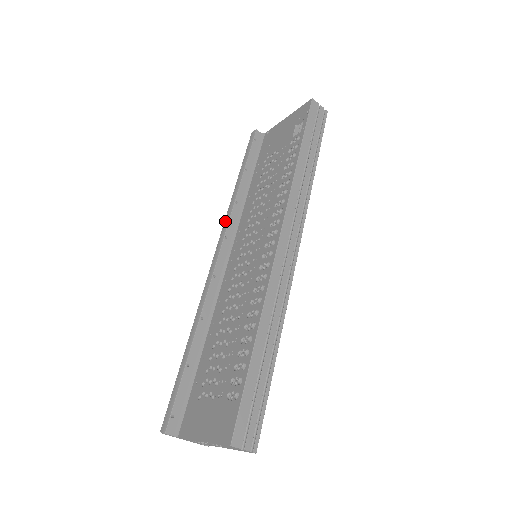
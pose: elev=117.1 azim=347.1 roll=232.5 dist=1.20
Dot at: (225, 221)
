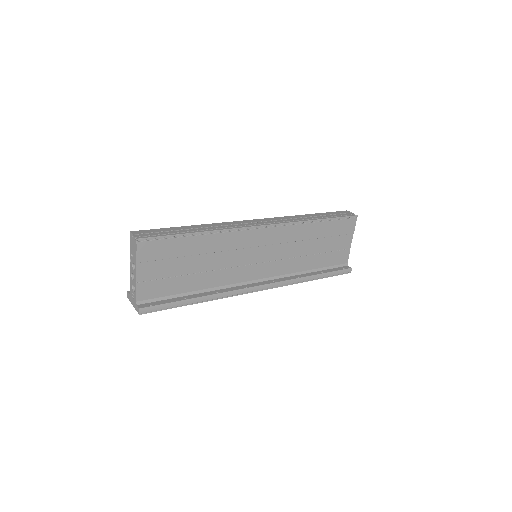
Dot at: occluded
